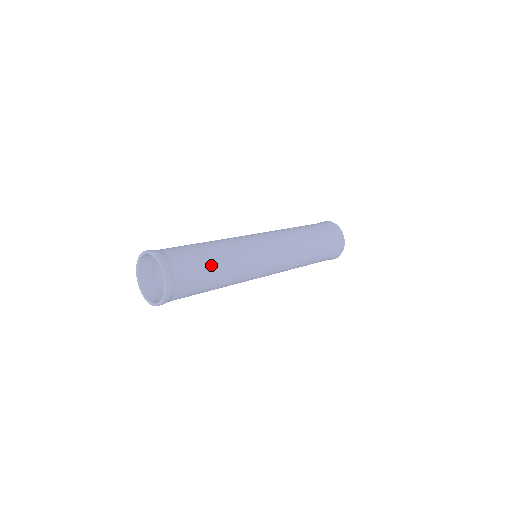
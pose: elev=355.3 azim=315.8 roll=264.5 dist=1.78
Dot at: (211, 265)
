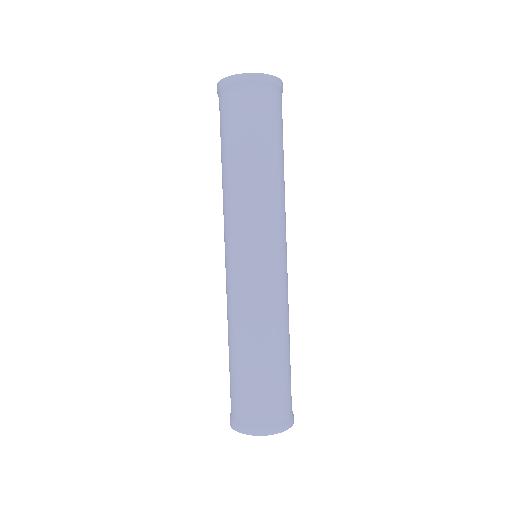
Dot at: occluded
